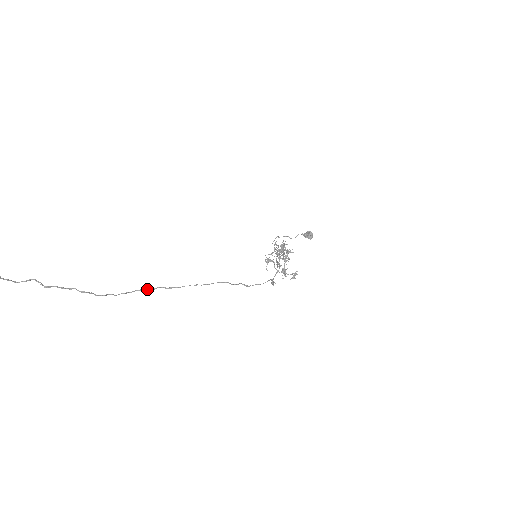
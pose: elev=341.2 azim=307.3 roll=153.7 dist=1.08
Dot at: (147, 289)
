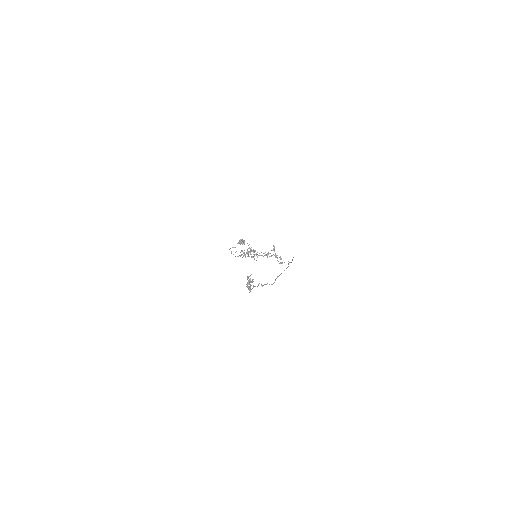
Dot at: (279, 275)
